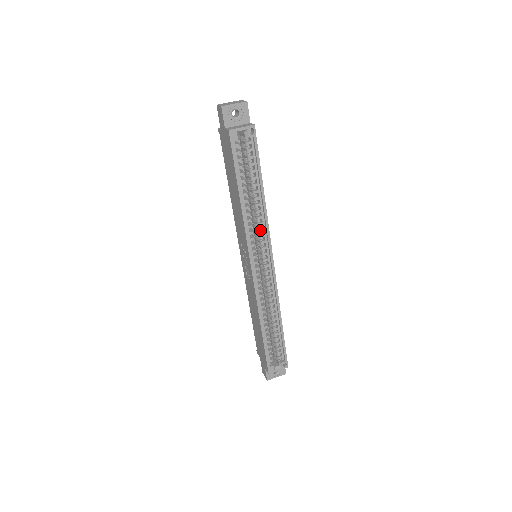
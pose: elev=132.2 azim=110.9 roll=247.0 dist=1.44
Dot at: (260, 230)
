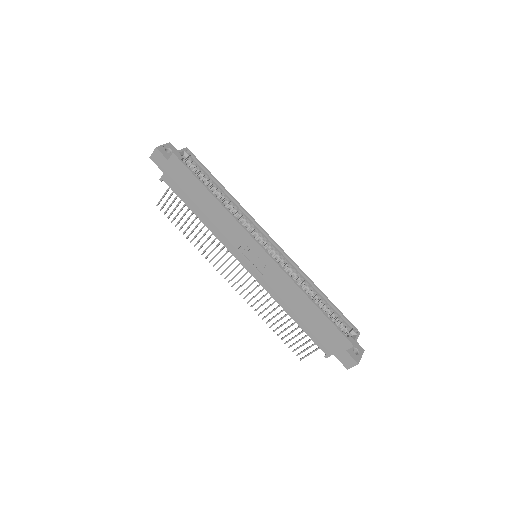
Dot at: (244, 219)
